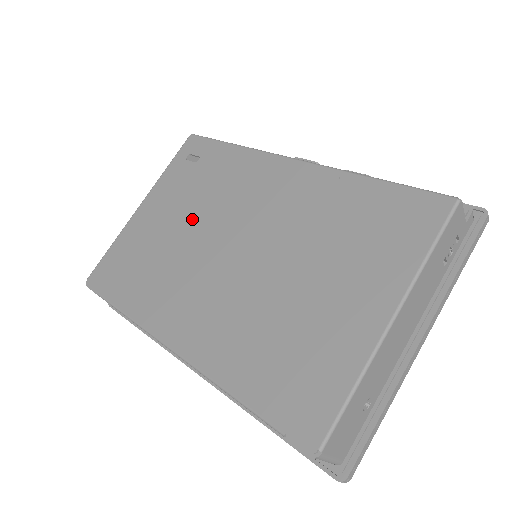
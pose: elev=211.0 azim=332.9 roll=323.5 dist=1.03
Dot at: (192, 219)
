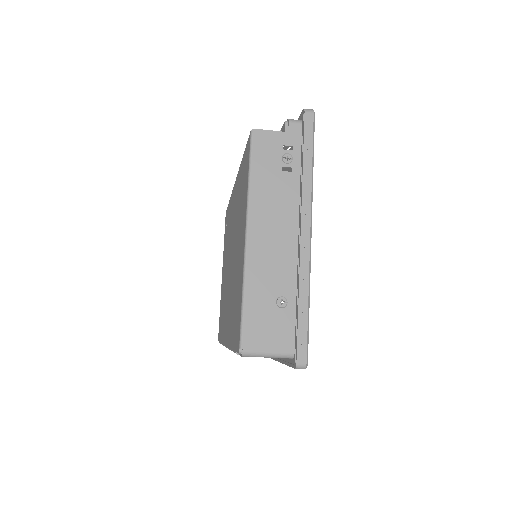
Dot at: (226, 262)
